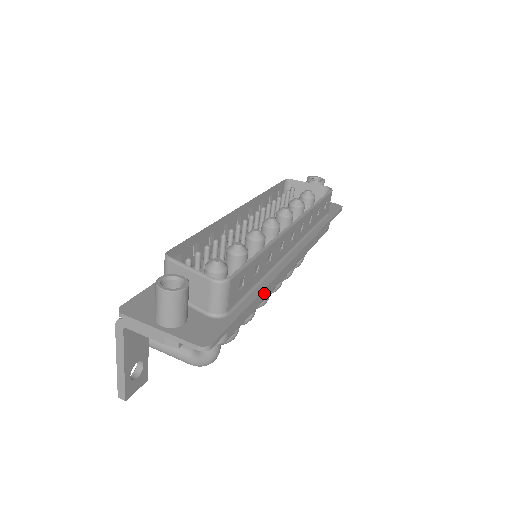
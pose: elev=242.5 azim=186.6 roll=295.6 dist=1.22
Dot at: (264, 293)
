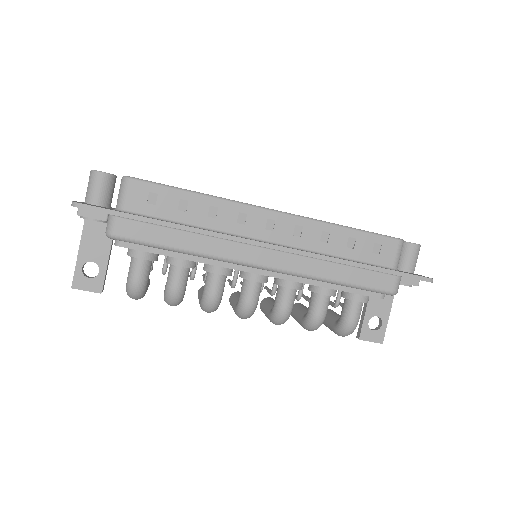
Dot at: (194, 243)
